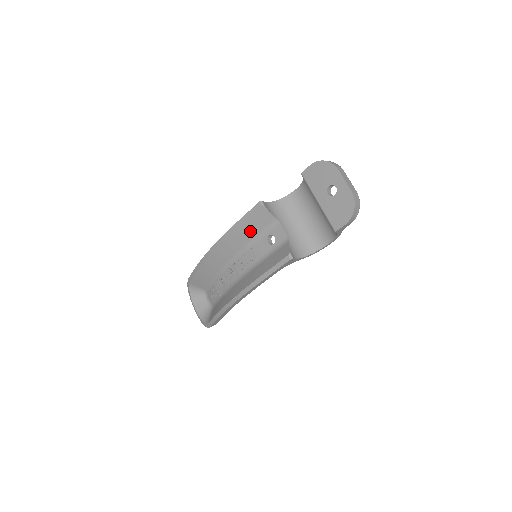
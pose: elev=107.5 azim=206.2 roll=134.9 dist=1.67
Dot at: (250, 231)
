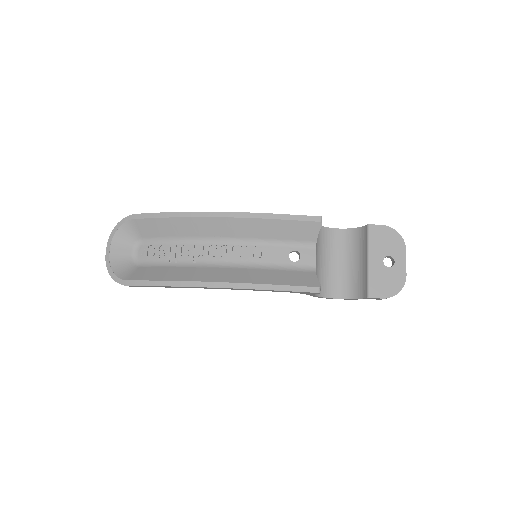
Dot at: (281, 232)
